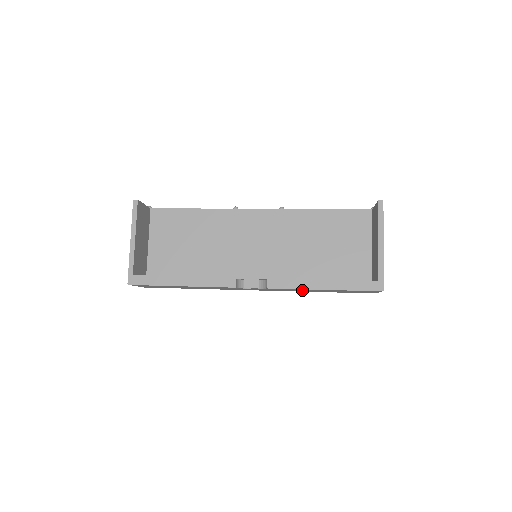
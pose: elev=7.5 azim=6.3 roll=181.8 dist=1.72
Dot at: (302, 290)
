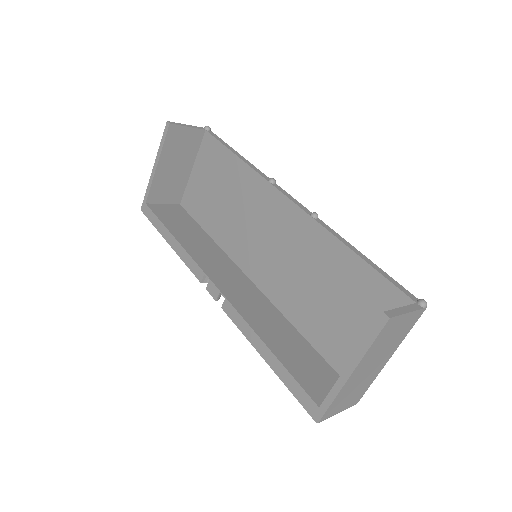
Dot at: occluded
